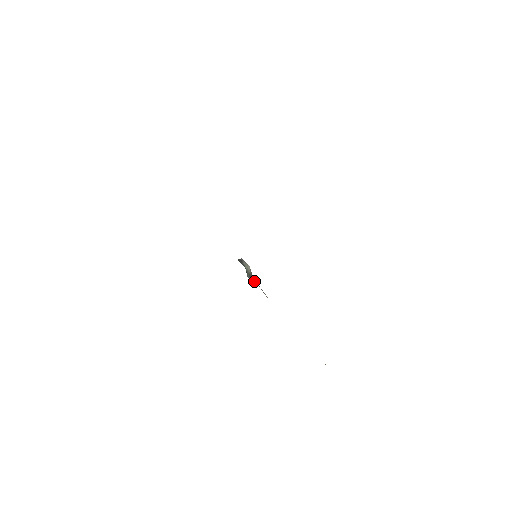
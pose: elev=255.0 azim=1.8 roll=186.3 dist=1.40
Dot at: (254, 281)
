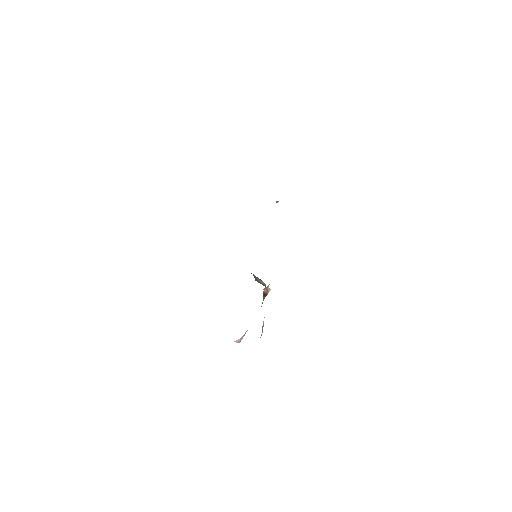
Dot at: occluded
